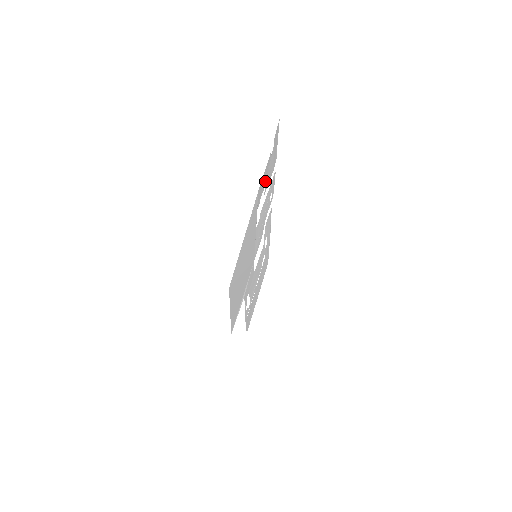
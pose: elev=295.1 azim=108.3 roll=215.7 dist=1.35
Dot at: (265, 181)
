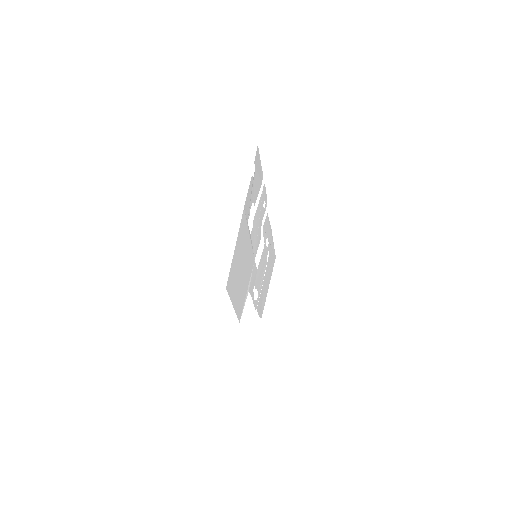
Dot at: (252, 196)
